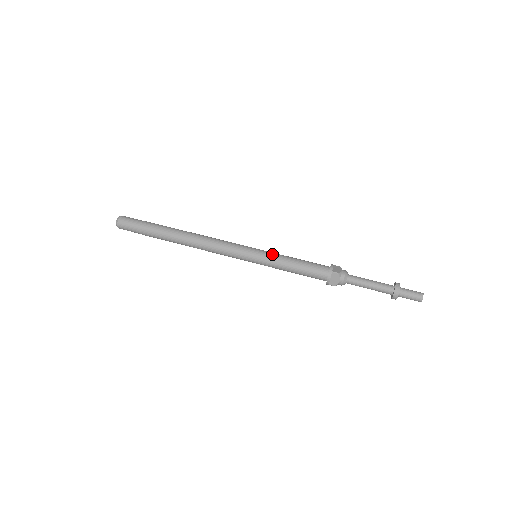
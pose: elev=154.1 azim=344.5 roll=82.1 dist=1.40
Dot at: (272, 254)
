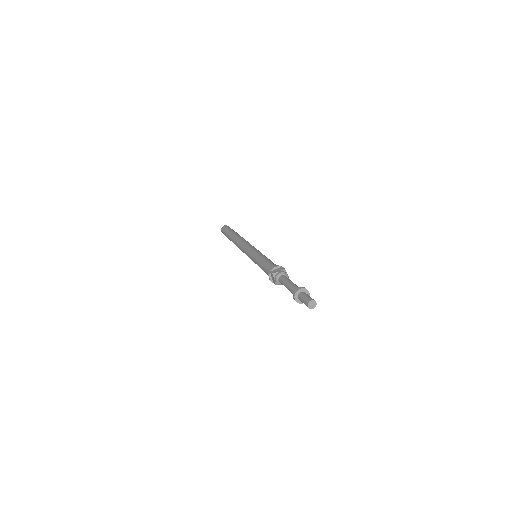
Dot at: (257, 255)
